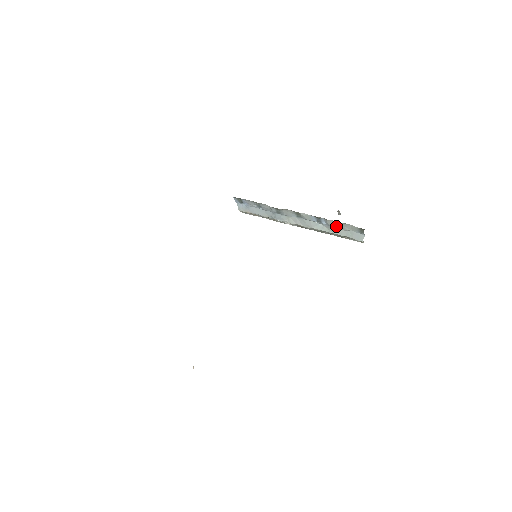
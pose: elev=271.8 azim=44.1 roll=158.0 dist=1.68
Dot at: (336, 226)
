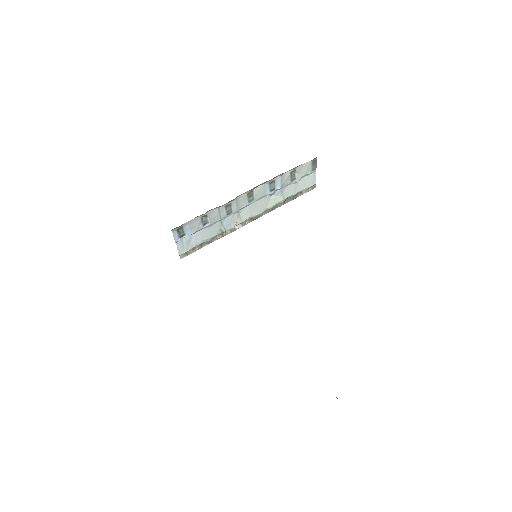
Dot at: (289, 182)
